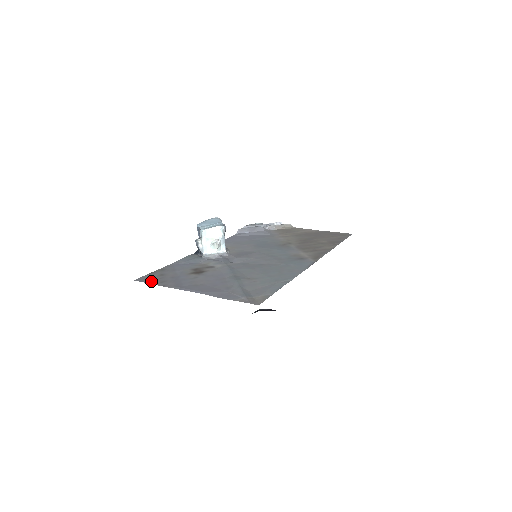
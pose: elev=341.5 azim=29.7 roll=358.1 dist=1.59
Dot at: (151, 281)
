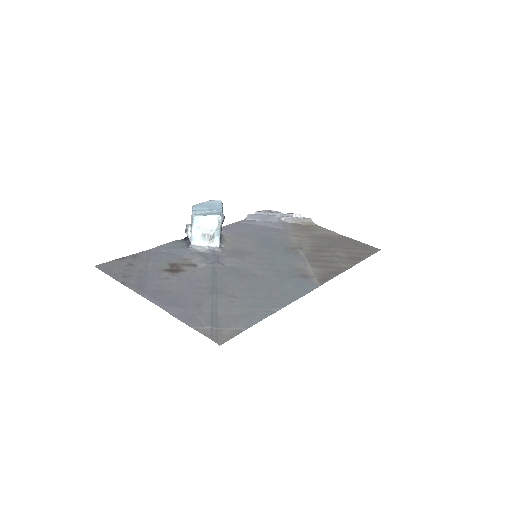
Dot at: (113, 272)
